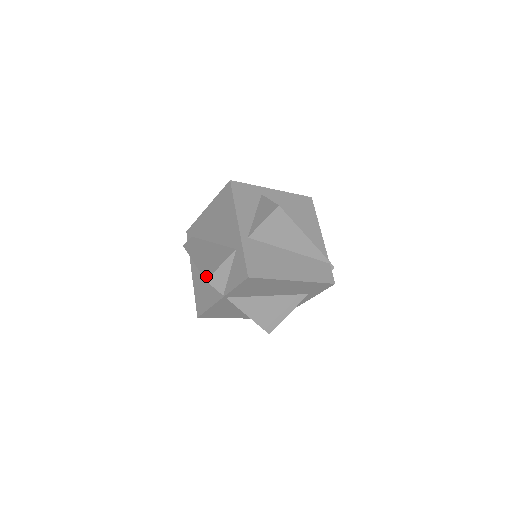
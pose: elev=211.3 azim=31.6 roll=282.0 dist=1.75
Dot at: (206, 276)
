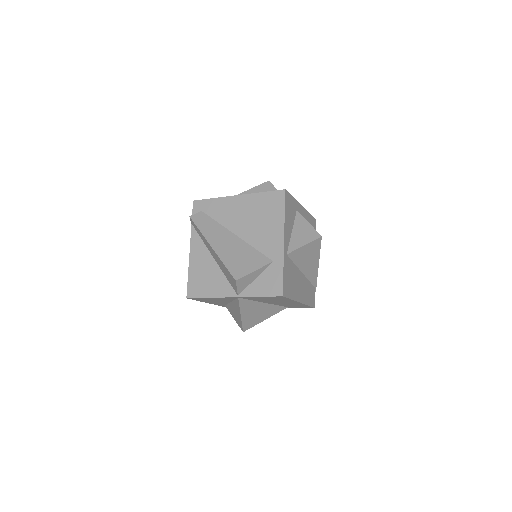
Dot at: (236, 275)
